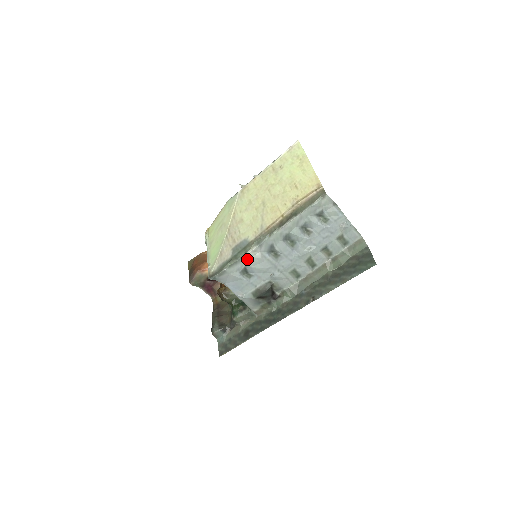
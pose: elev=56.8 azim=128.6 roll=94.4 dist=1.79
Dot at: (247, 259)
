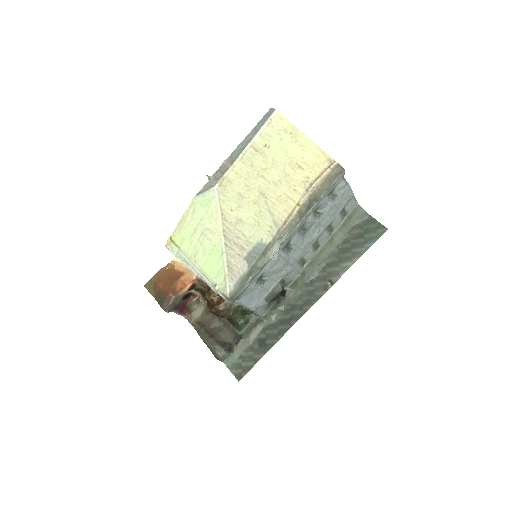
Dot at: (266, 265)
